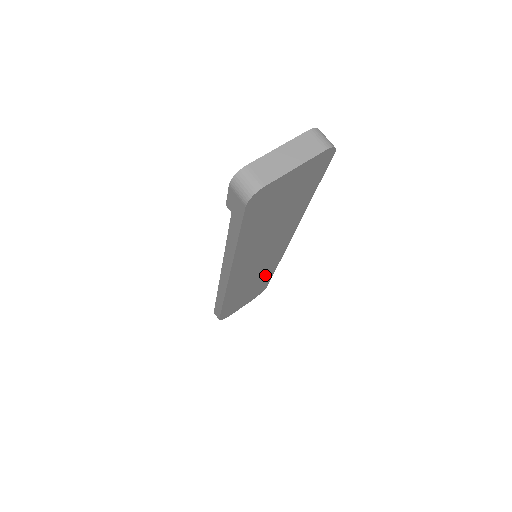
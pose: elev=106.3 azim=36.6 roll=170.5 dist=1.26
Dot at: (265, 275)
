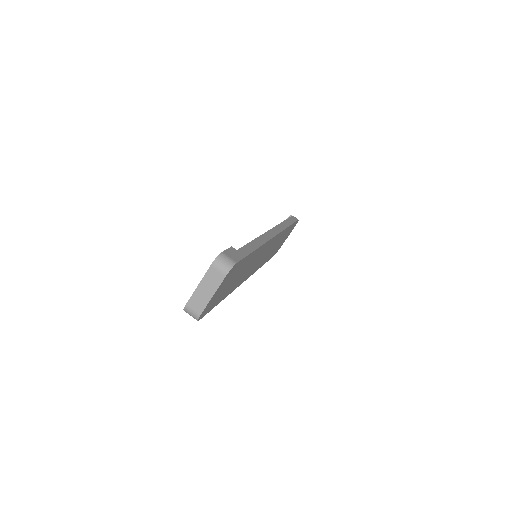
Dot at: (282, 235)
